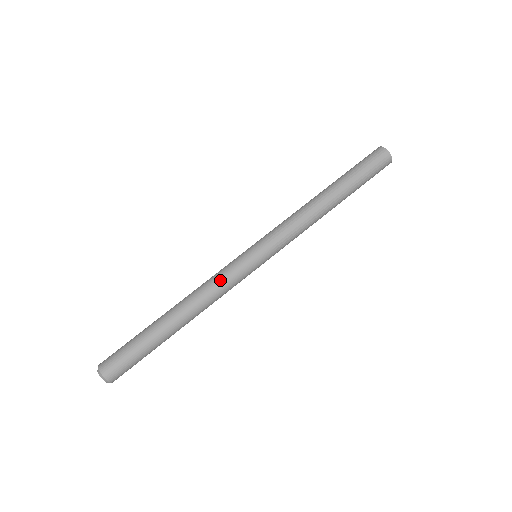
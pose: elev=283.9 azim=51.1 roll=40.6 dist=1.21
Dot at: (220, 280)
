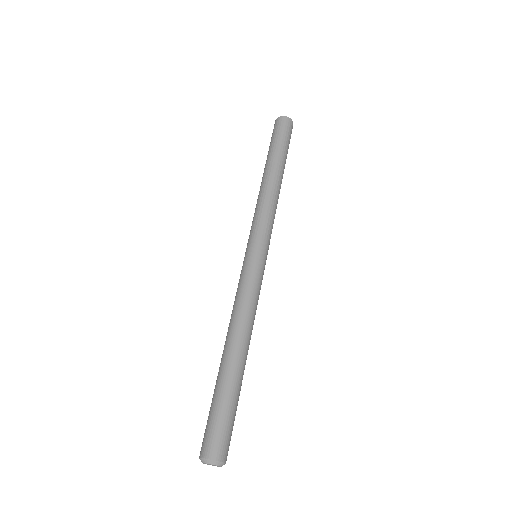
Dot at: (255, 295)
